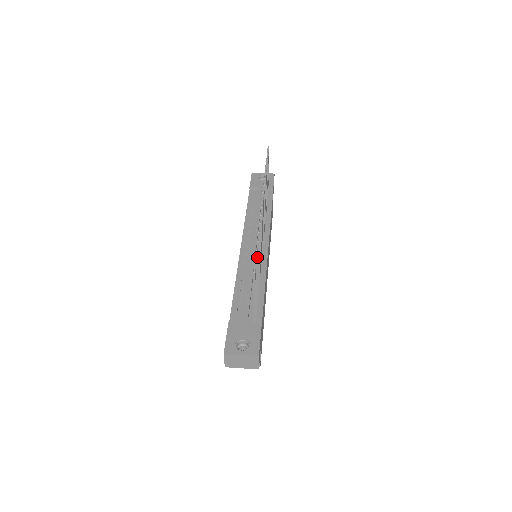
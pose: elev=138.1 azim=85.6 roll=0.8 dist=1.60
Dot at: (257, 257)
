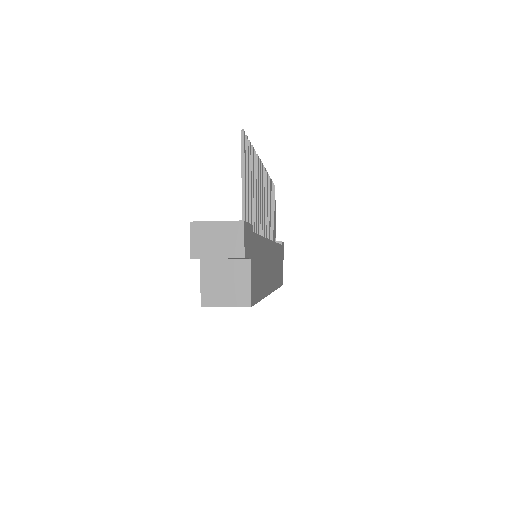
Dot at: (250, 151)
